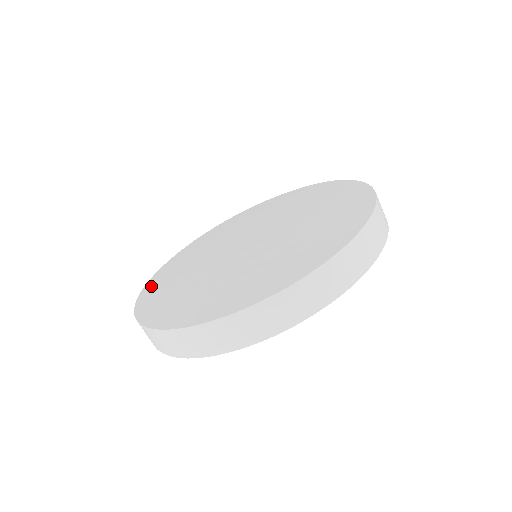
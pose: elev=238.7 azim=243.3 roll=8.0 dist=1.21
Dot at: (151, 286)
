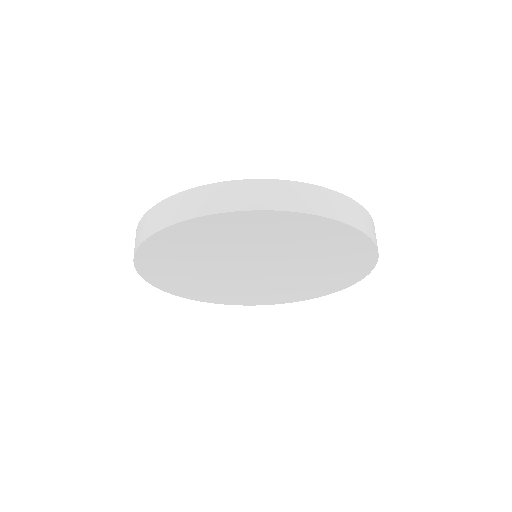
Dot at: occluded
